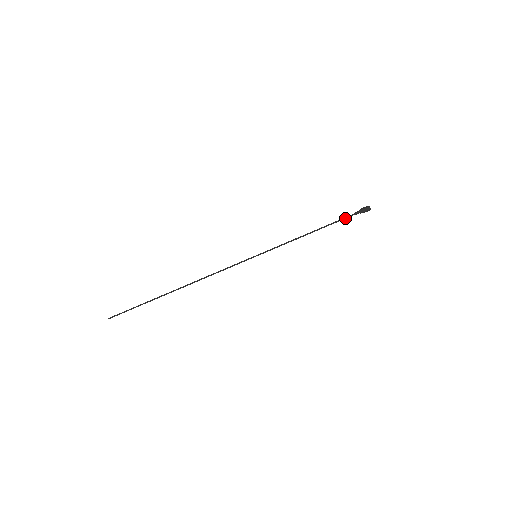
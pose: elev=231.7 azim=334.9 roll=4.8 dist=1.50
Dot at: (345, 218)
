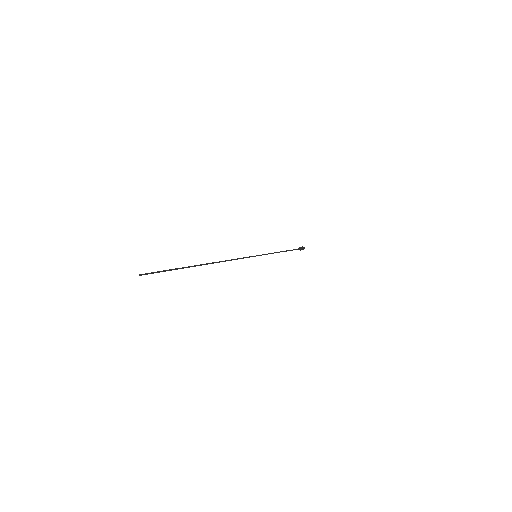
Dot at: (295, 249)
